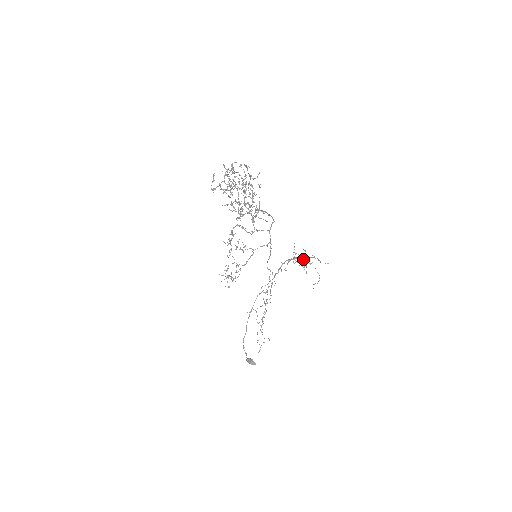
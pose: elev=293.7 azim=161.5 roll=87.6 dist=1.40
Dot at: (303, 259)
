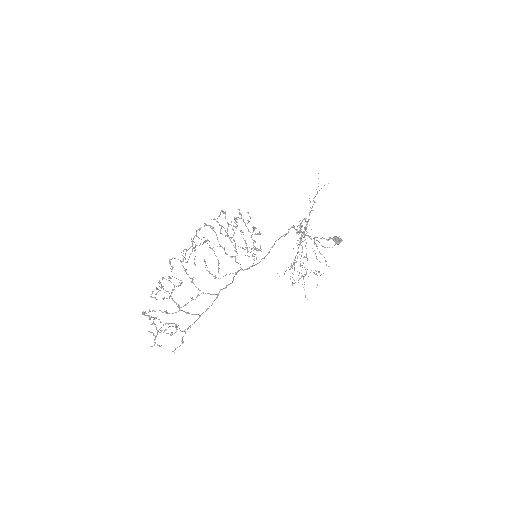
Dot at: occluded
